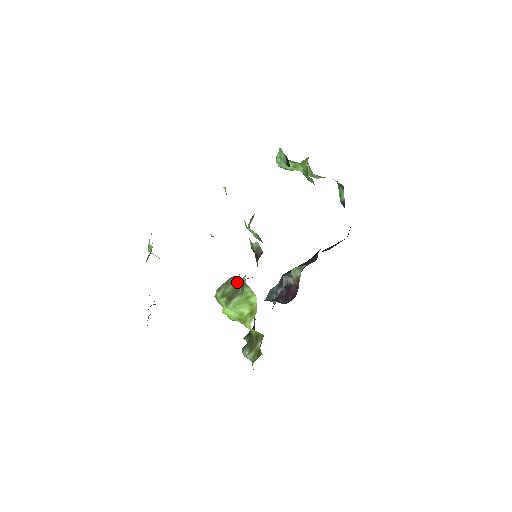
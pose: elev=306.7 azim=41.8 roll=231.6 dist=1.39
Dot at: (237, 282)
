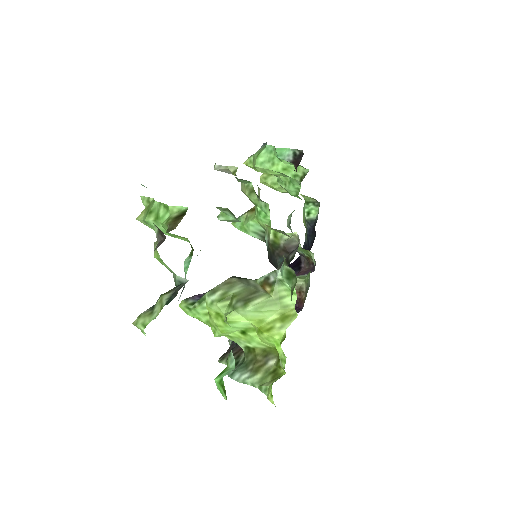
Dot at: (248, 281)
